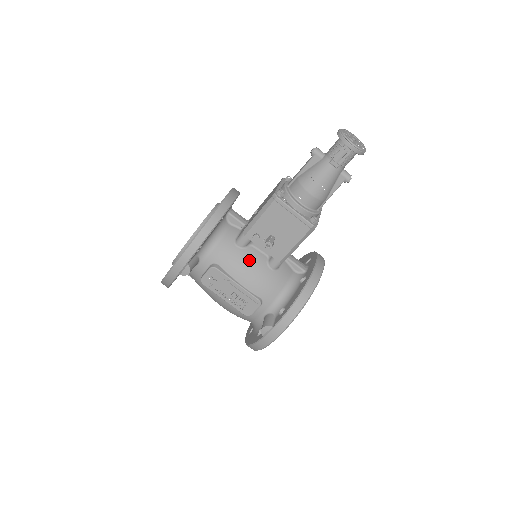
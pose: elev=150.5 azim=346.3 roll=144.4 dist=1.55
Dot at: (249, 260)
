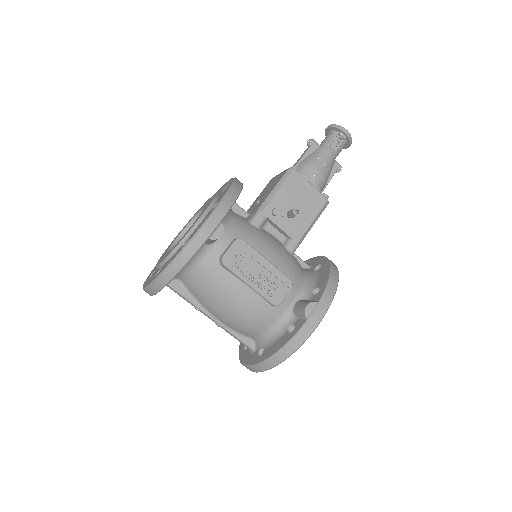
Dot at: (269, 239)
